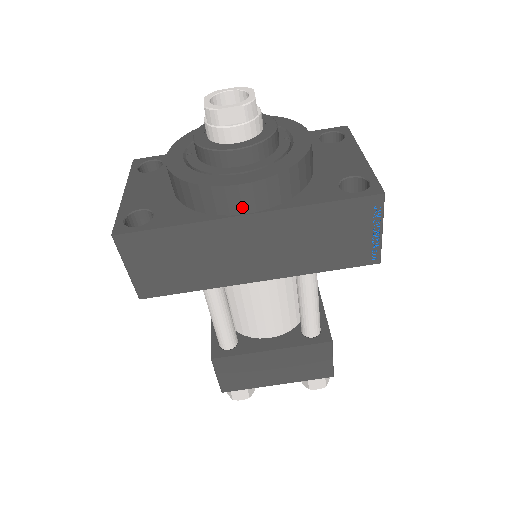
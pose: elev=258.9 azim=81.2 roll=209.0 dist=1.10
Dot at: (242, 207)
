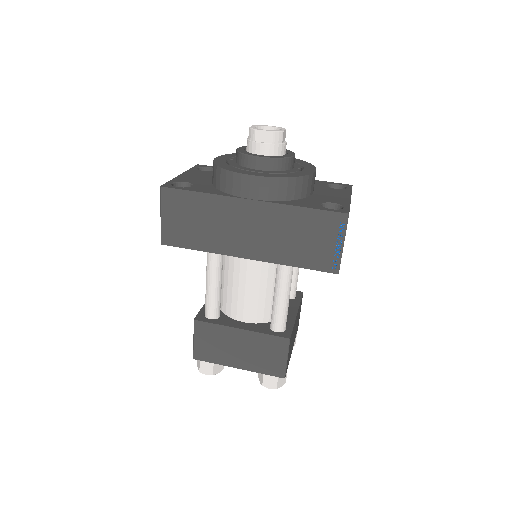
Dot at: (249, 193)
